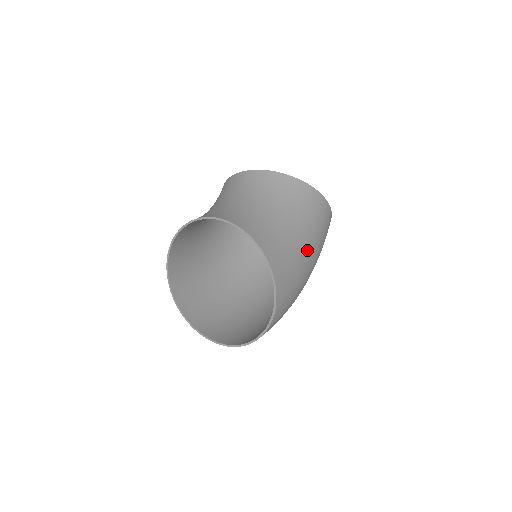
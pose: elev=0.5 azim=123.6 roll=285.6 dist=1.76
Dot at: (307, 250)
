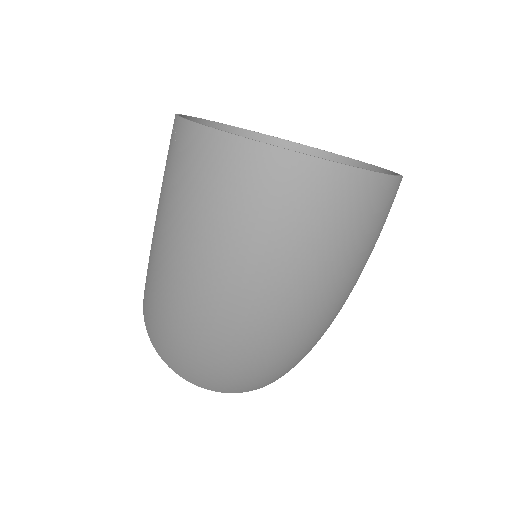
Dot at: occluded
